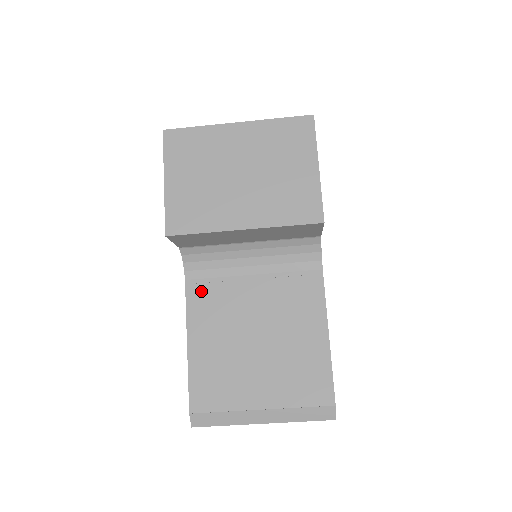
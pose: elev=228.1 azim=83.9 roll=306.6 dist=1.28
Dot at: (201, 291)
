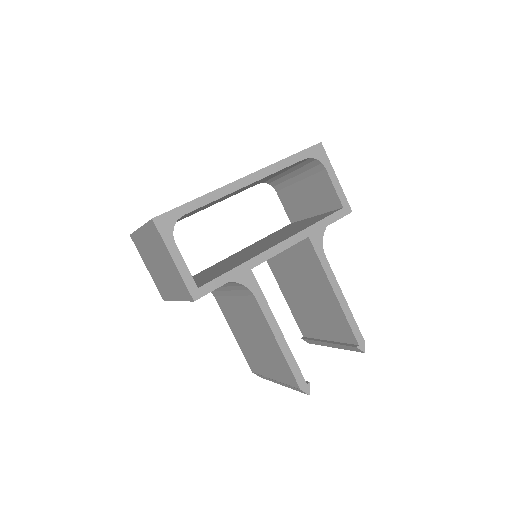
Dot at: (221, 303)
